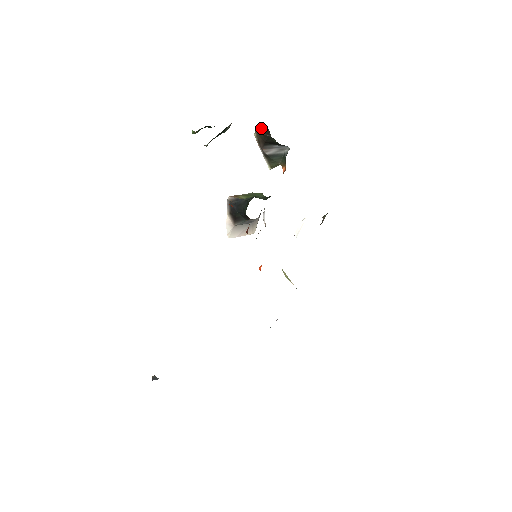
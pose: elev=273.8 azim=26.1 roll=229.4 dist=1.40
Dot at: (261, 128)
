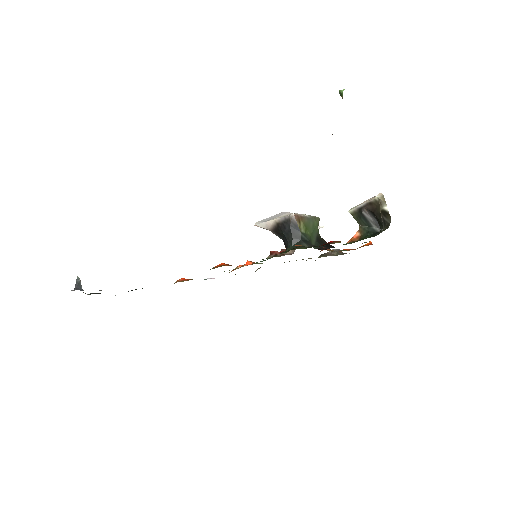
Dot at: occluded
